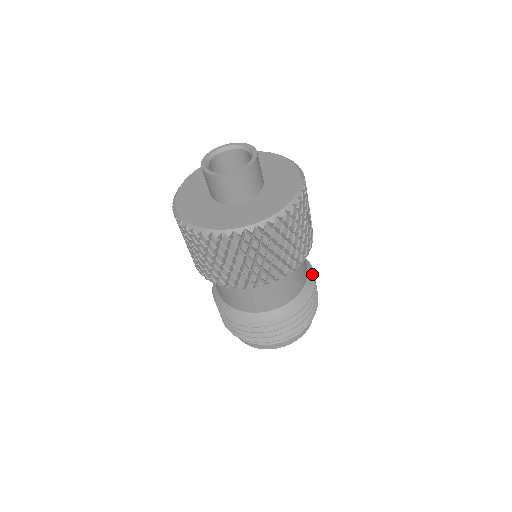
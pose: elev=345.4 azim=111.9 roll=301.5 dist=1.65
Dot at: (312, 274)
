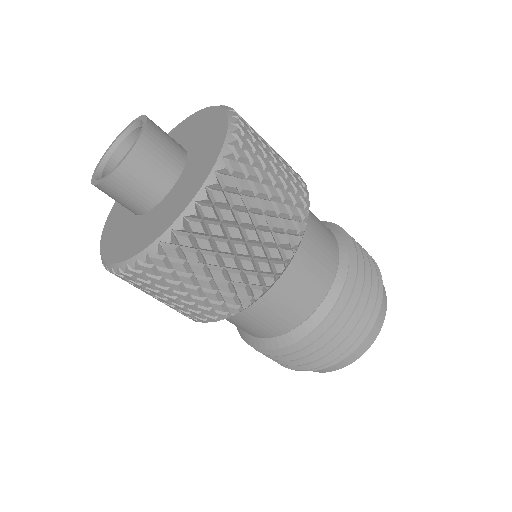
Dot at: (352, 265)
